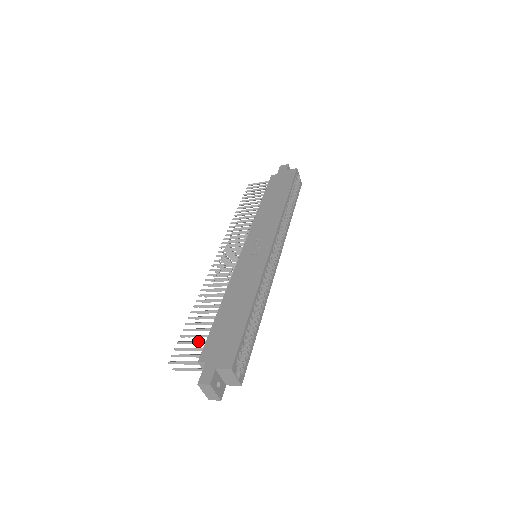
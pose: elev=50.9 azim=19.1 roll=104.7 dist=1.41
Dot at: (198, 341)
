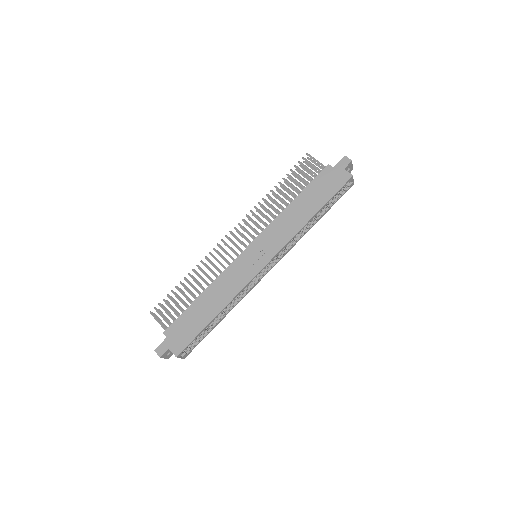
Dot at: (174, 311)
